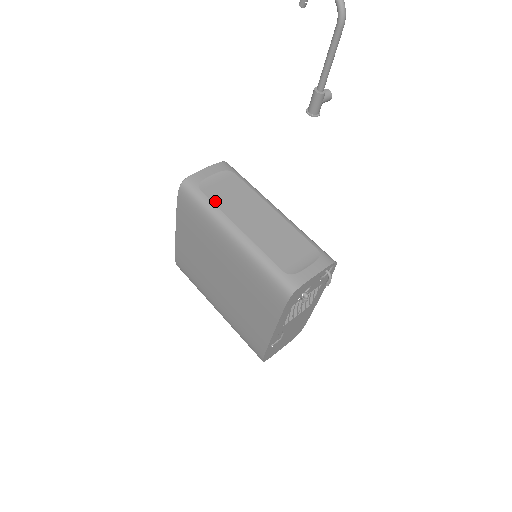
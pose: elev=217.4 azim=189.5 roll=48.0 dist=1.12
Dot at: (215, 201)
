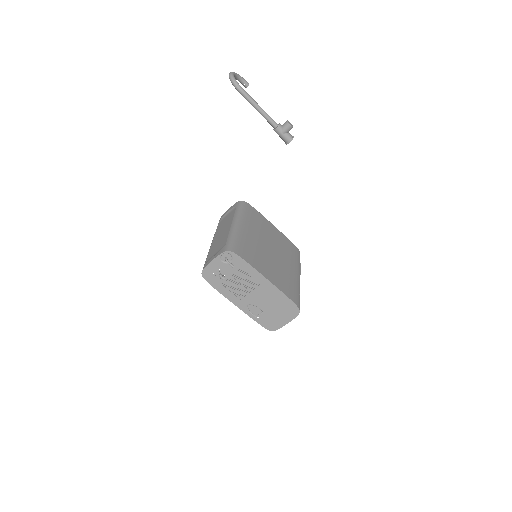
Dot at: (218, 228)
